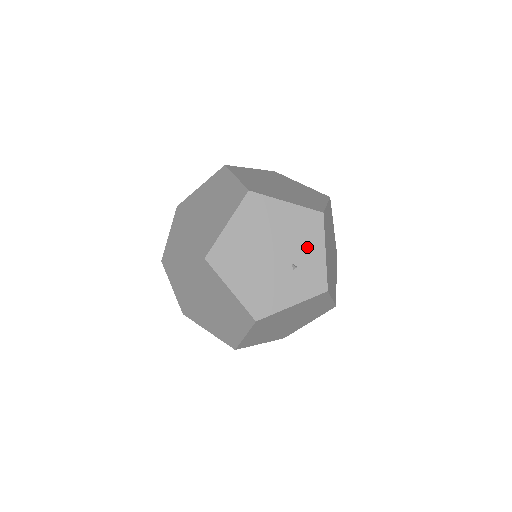
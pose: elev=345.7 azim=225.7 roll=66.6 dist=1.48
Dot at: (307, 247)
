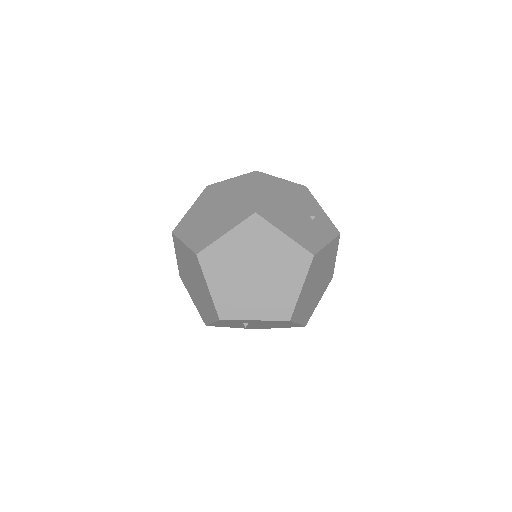
Dot at: (311, 206)
